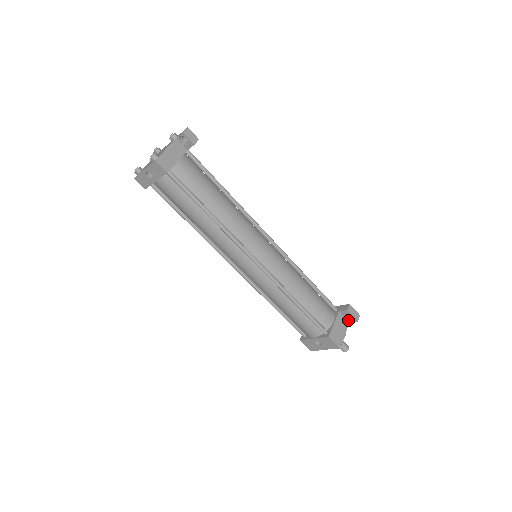
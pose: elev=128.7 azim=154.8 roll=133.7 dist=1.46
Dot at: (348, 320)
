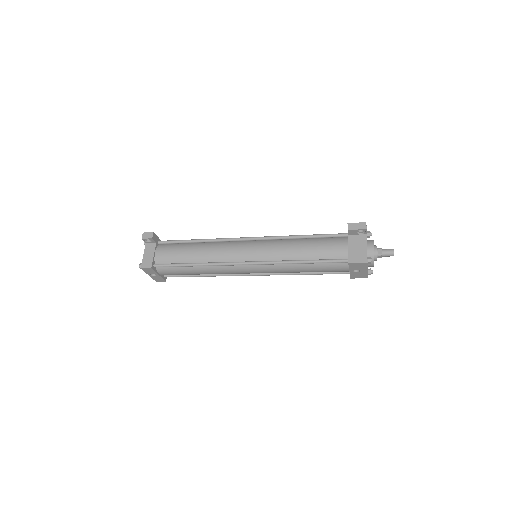
Dot at: (362, 234)
